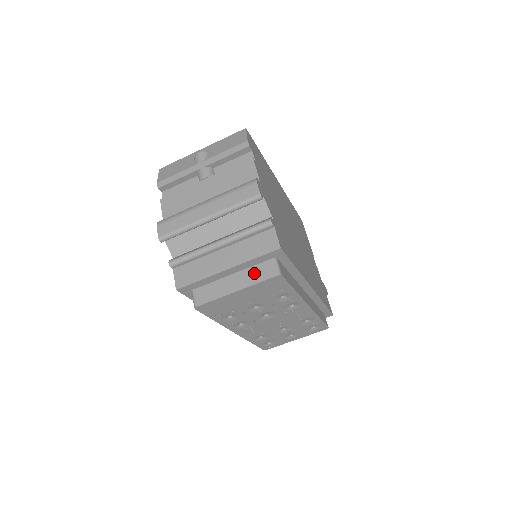
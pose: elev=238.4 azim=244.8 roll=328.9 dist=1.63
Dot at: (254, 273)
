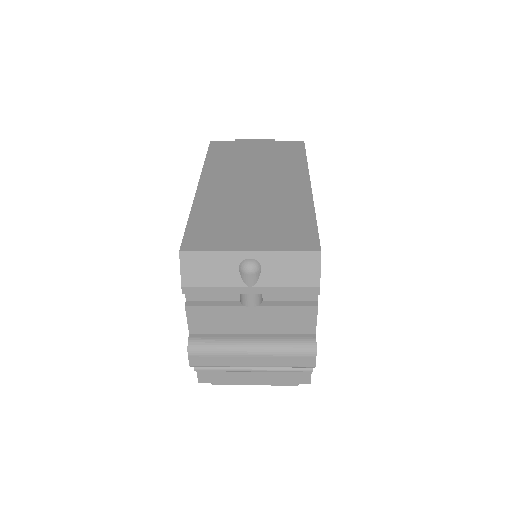
Dot at: occluded
